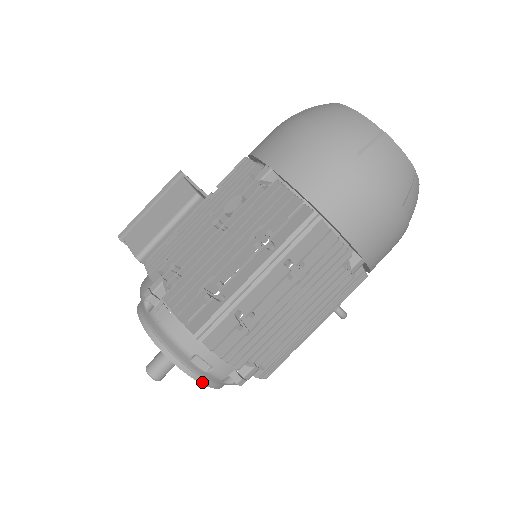
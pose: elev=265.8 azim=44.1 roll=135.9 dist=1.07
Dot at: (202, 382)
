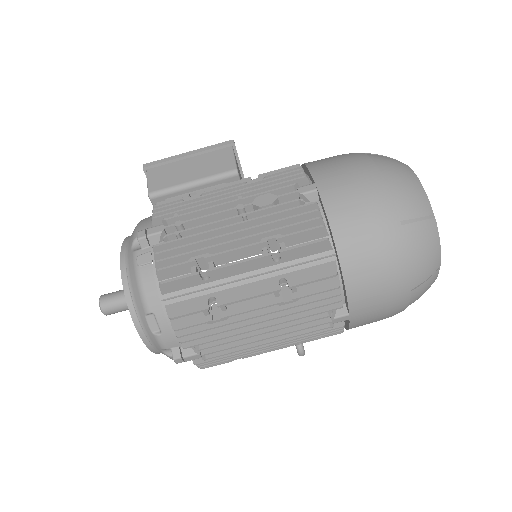
Dot at: (144, 340)
